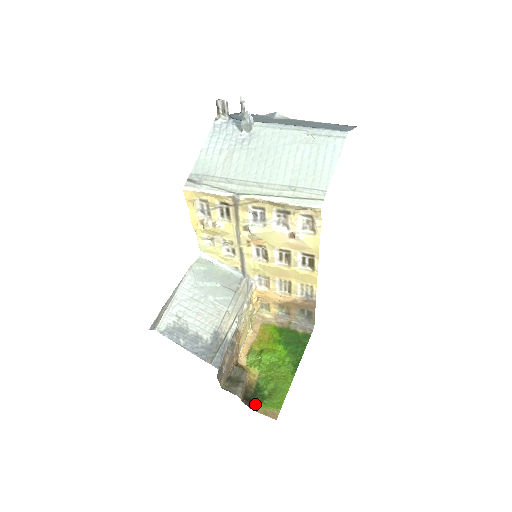
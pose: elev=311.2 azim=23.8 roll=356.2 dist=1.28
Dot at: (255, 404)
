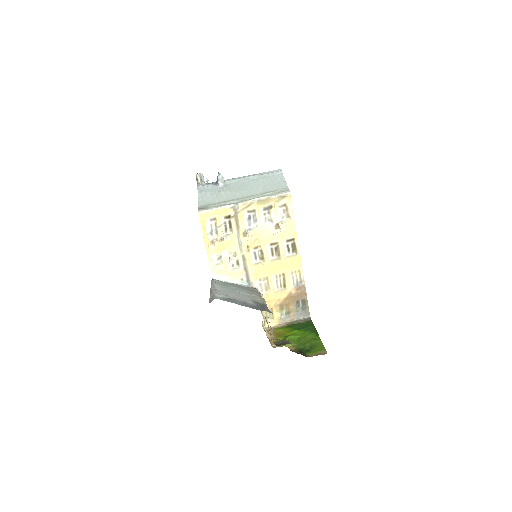
Dot at: (305, 354)
